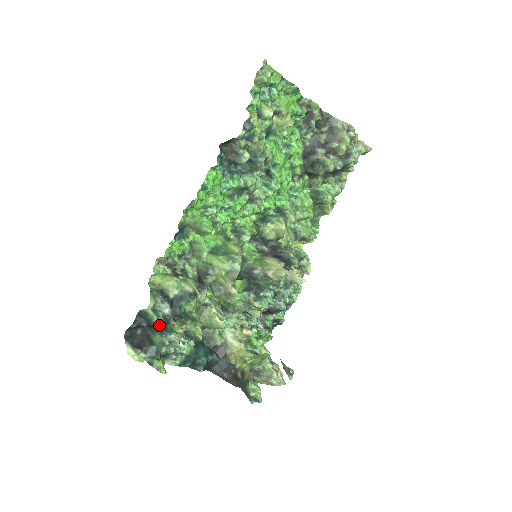
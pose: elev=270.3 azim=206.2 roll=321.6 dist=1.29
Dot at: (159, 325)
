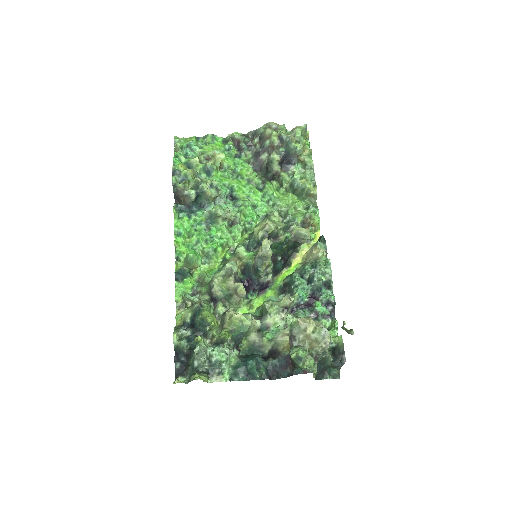
Dot at: (183, 345)
